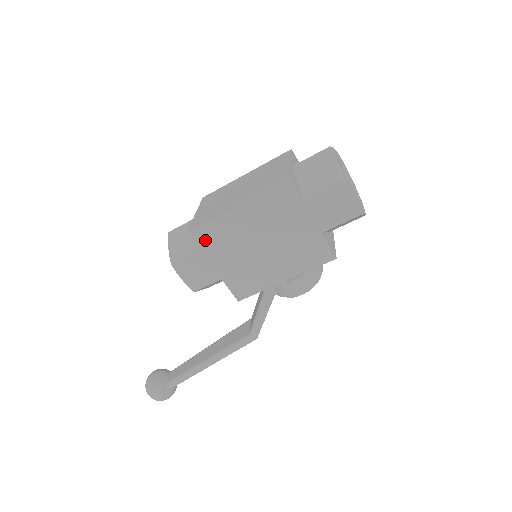
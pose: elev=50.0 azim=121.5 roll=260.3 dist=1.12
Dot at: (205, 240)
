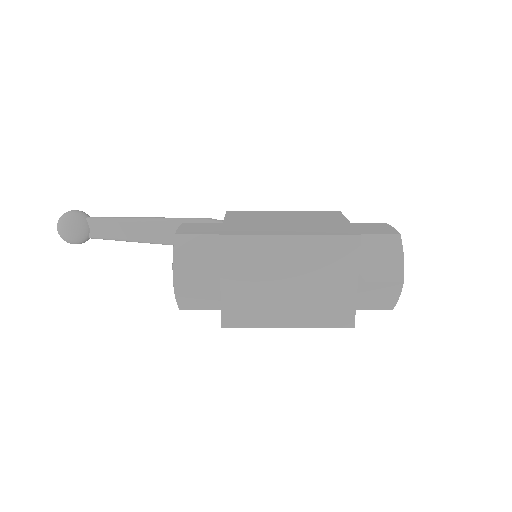
Dot at: occluded
